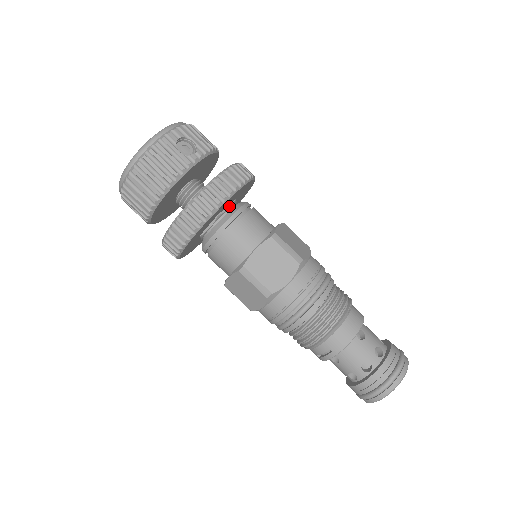
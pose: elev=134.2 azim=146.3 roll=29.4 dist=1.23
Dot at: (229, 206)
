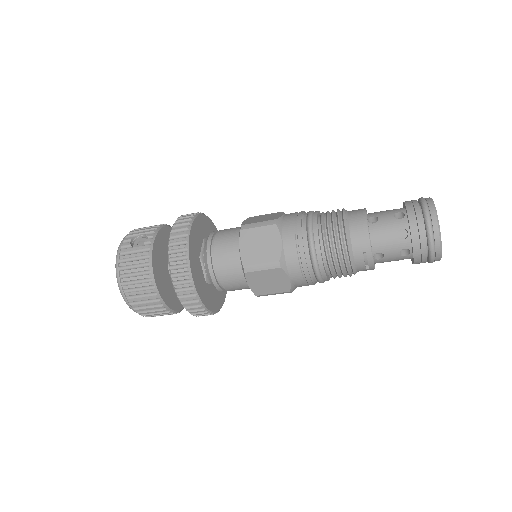
Dot at: (203, 245)
